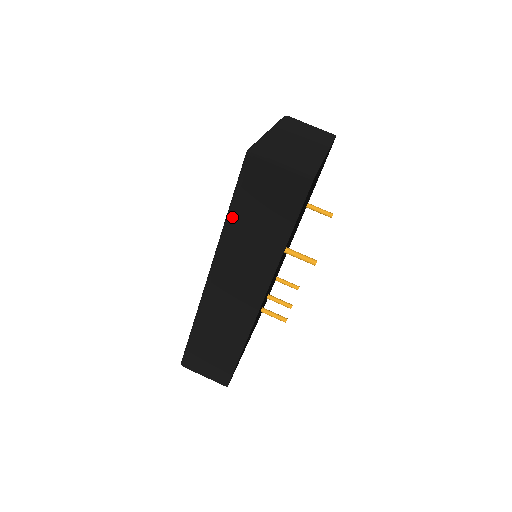
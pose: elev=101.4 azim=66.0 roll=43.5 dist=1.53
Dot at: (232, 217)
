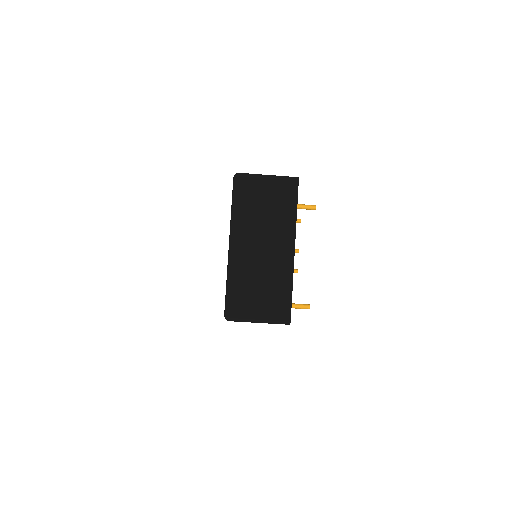
Dot at: occluded
